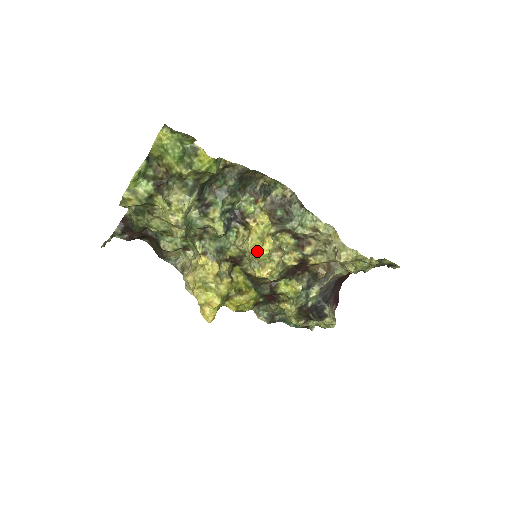
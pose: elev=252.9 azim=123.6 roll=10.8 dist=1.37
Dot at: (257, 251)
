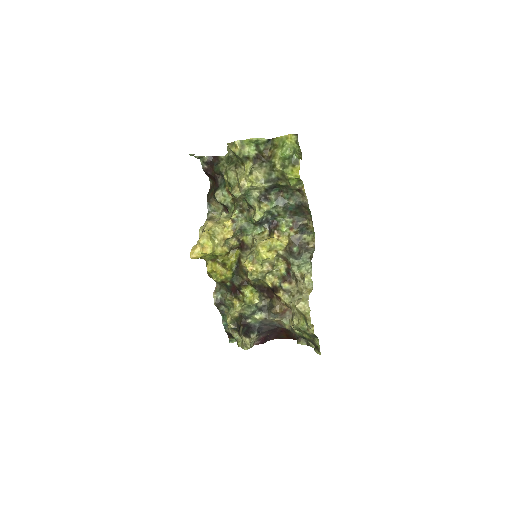
Dot at: (262, 250)
